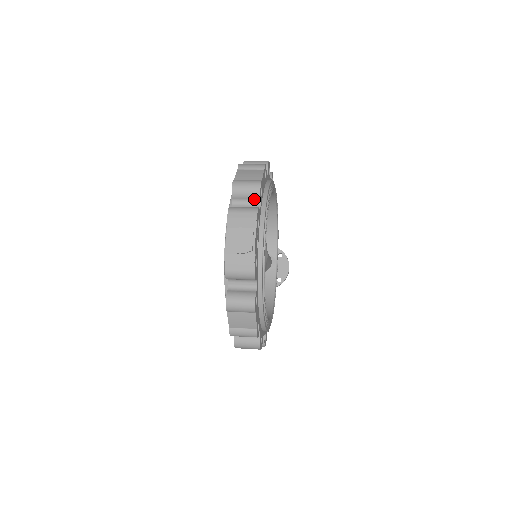
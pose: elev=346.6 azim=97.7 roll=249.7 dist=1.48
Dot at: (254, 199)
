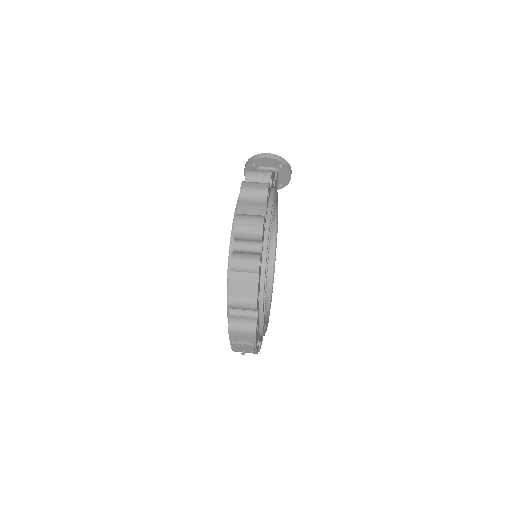
Dot at: occluded
